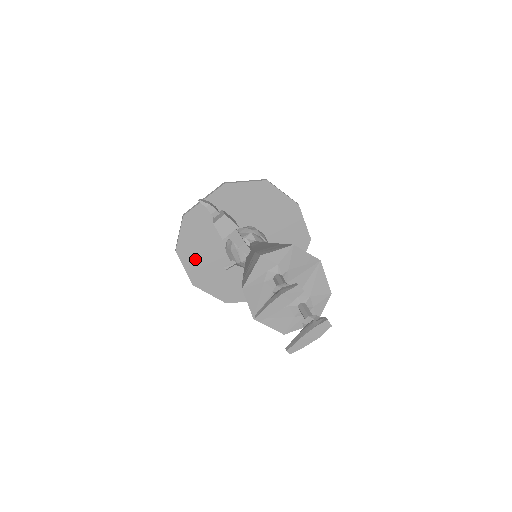
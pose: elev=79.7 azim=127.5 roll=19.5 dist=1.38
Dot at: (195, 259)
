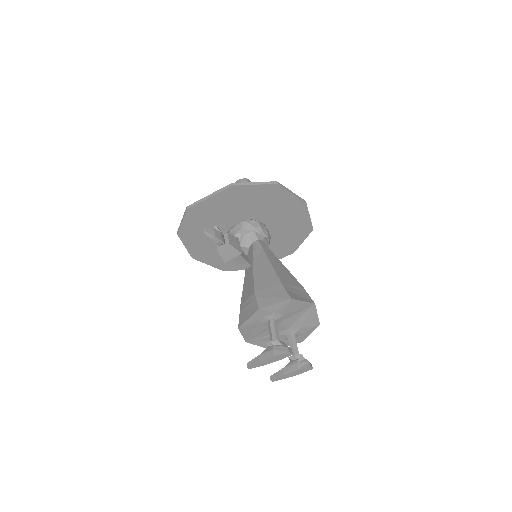
Dot at: (196, 240)
